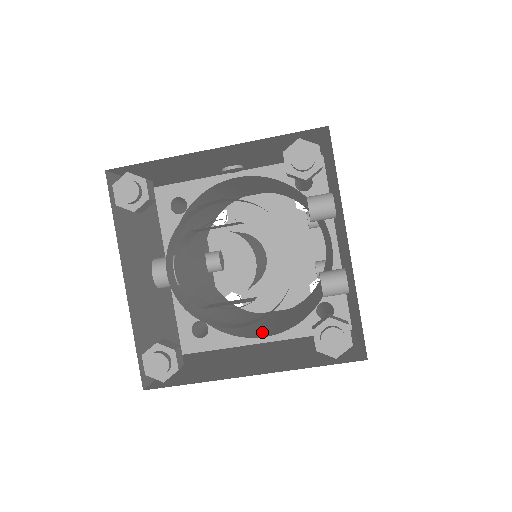
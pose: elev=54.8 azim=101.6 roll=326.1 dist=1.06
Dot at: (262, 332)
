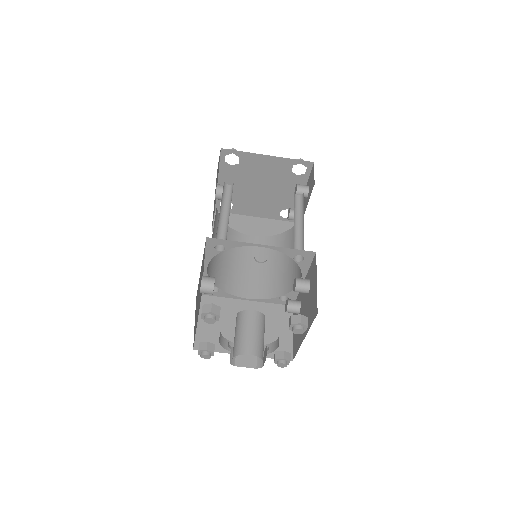
Dot at: (247, 287)
